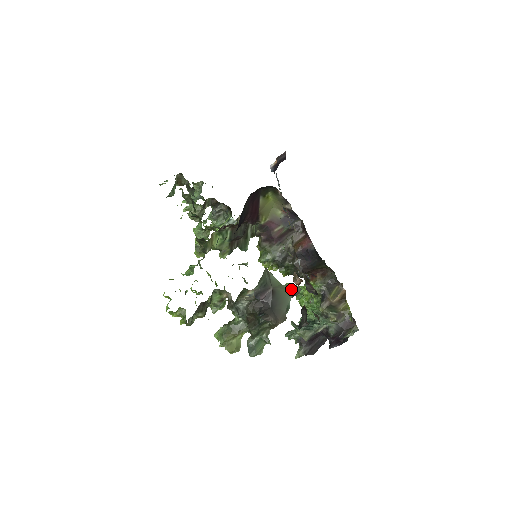
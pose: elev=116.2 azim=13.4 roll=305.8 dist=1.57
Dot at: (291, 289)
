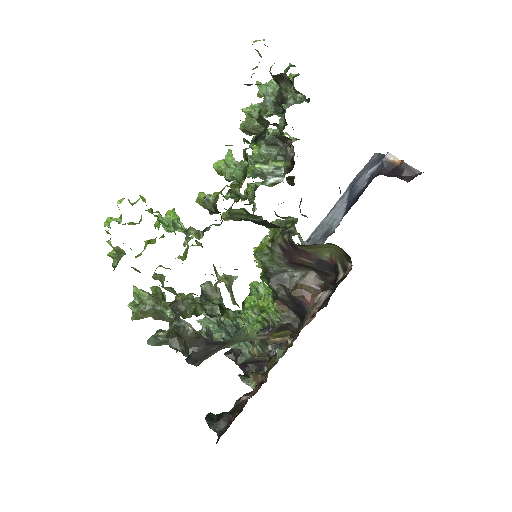
Dot at: (246, 338)
